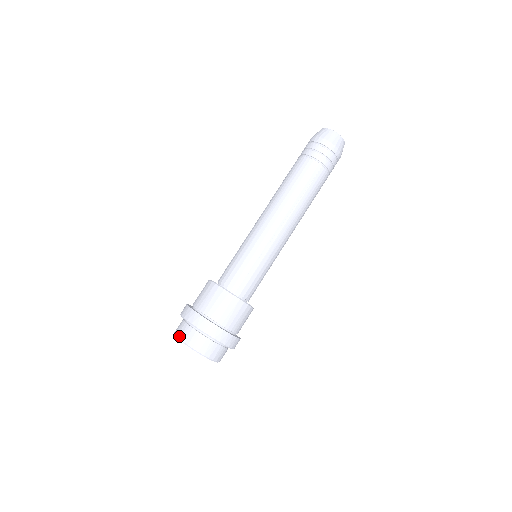
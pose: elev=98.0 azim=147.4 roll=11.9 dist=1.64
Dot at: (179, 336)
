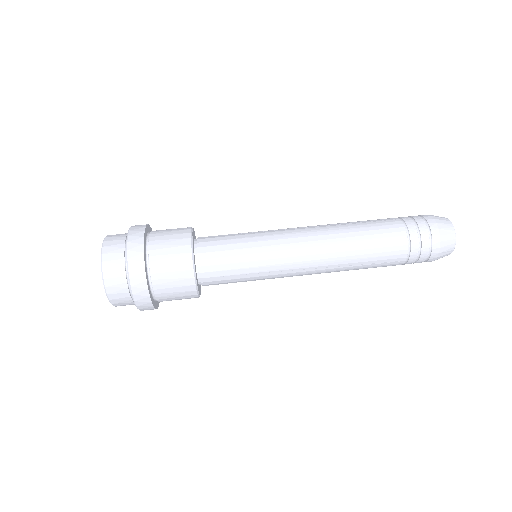
Dot at: occluded
